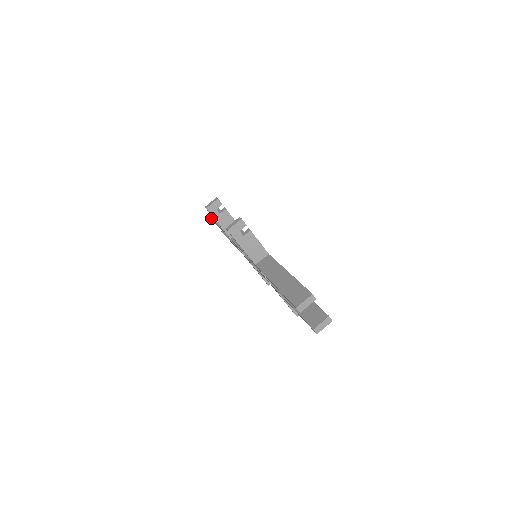
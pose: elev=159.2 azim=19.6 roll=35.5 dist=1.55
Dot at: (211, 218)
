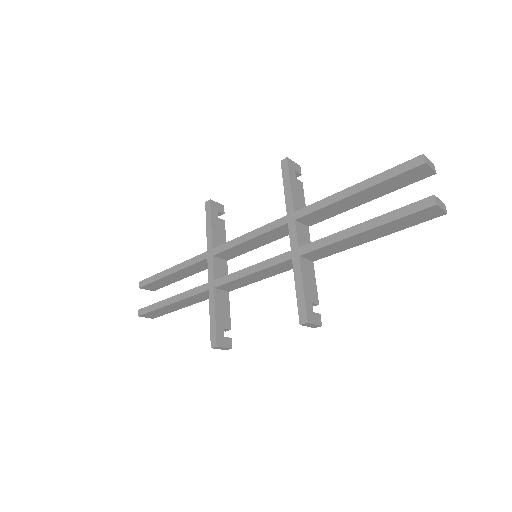
Dot at: (147, 278)
